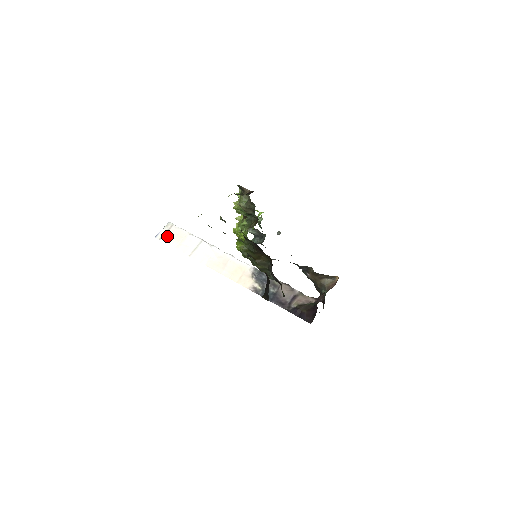
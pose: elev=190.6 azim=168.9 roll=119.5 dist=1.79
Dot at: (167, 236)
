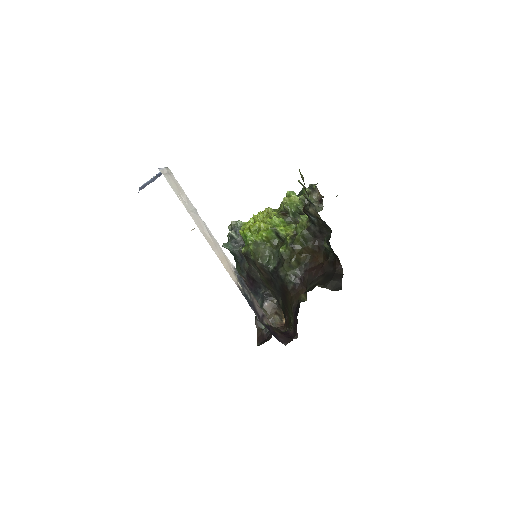
Dot at: (169, 178)
